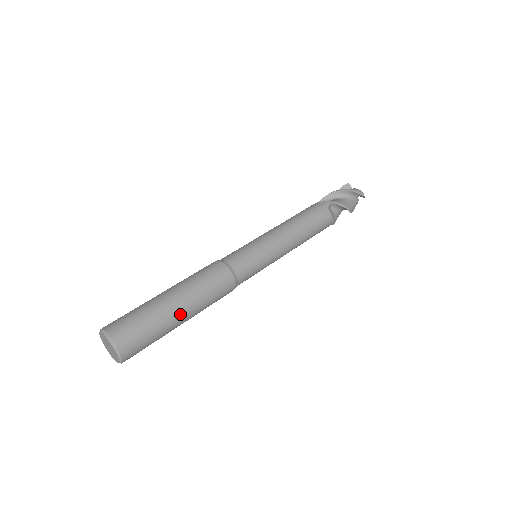
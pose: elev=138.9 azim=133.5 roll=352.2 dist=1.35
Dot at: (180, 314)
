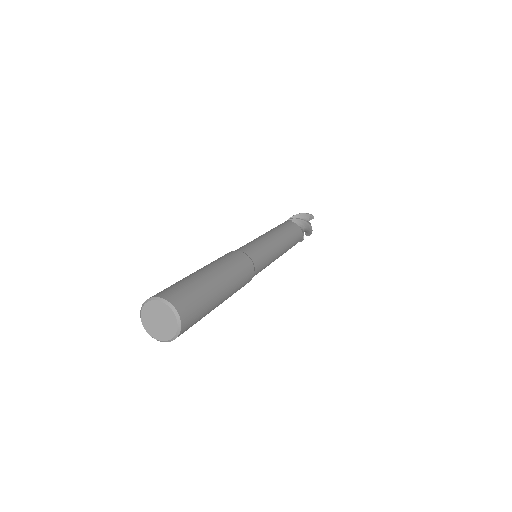
Dot at: (216, 279)
